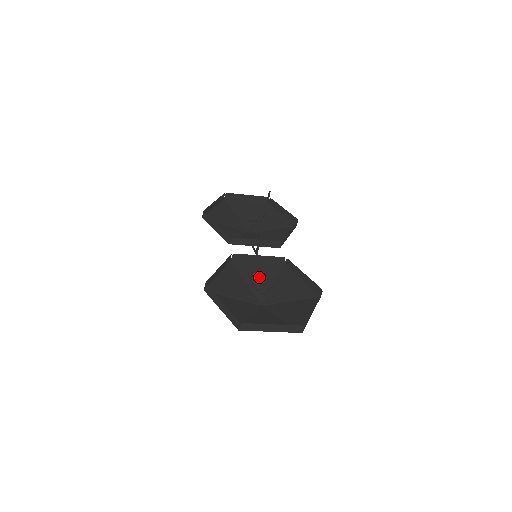
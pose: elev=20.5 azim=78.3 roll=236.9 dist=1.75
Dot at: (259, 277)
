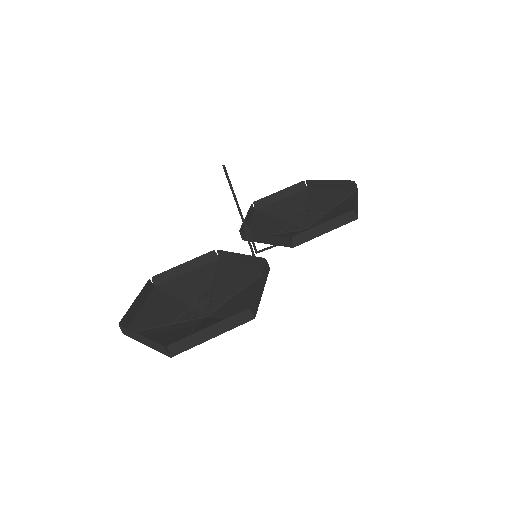
Dot at: (230, 282)
